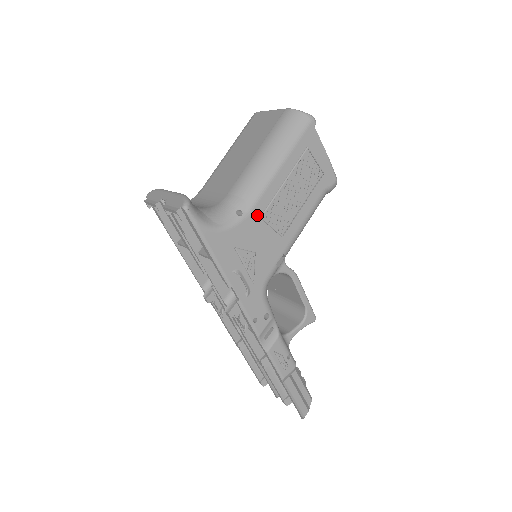
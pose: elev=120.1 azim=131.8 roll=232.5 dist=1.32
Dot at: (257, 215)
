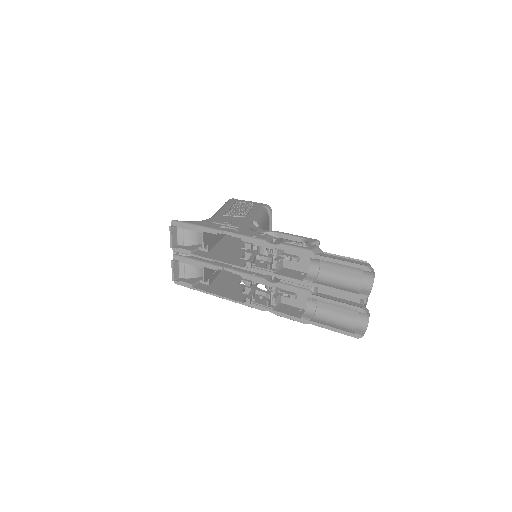
Dot at: (221, 216)
